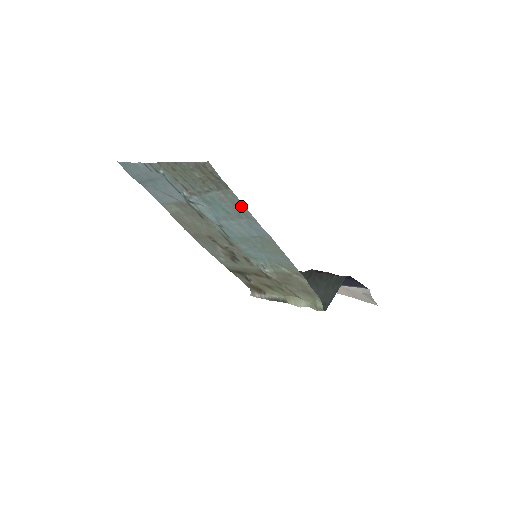
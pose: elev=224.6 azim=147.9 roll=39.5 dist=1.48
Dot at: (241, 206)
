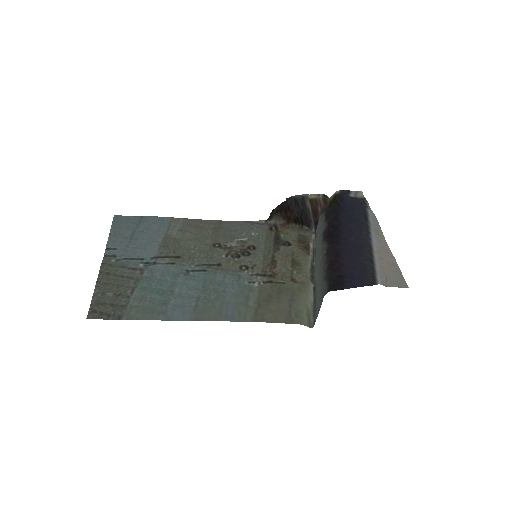
Dot at: (147, 315)
